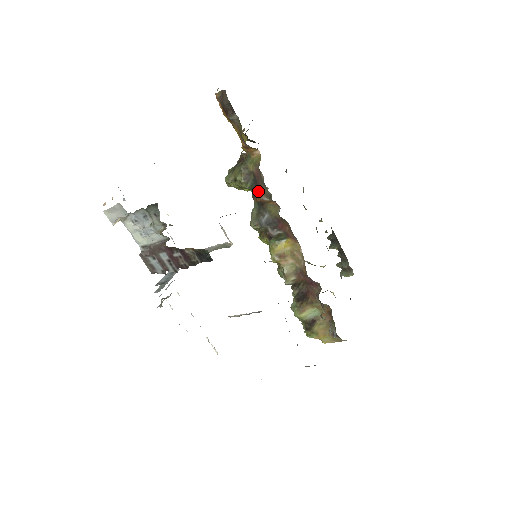
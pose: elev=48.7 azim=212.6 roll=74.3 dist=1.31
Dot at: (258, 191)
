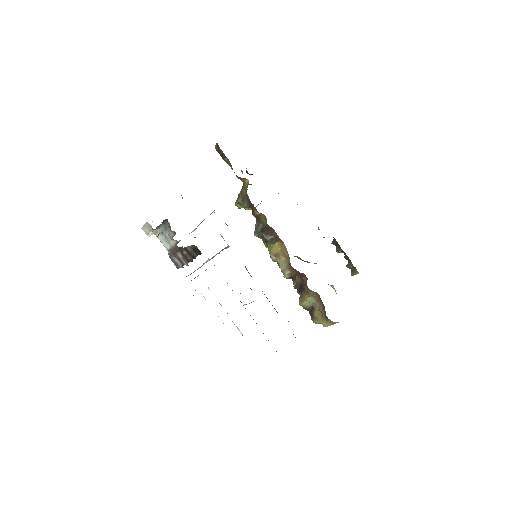
Dot at: (252, 208)
